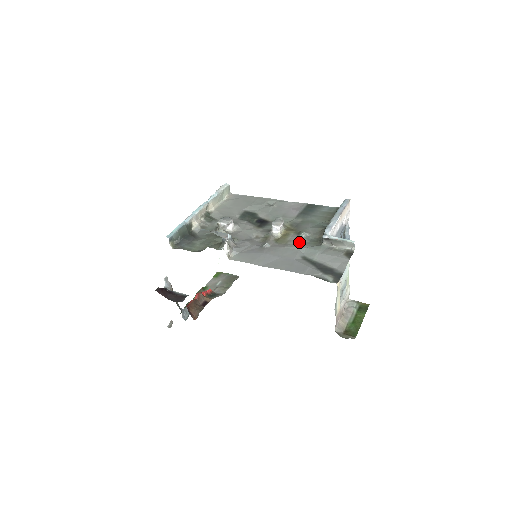
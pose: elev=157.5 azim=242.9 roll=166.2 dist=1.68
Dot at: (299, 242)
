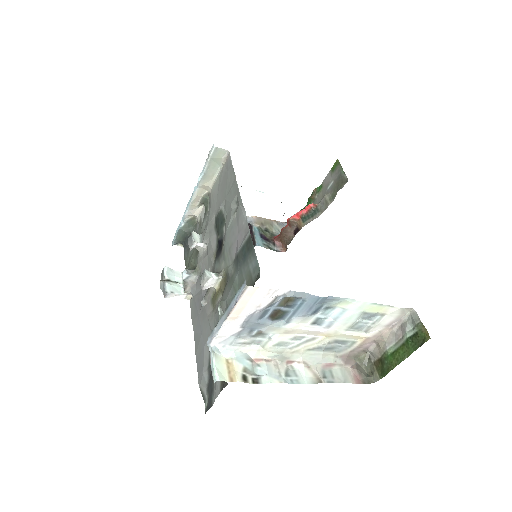
Dot at: (216, 319)
